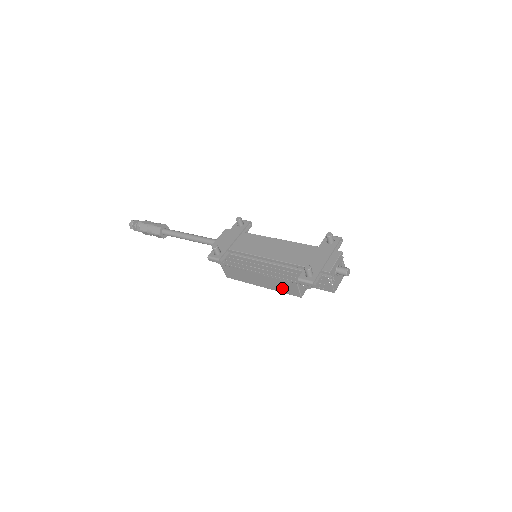
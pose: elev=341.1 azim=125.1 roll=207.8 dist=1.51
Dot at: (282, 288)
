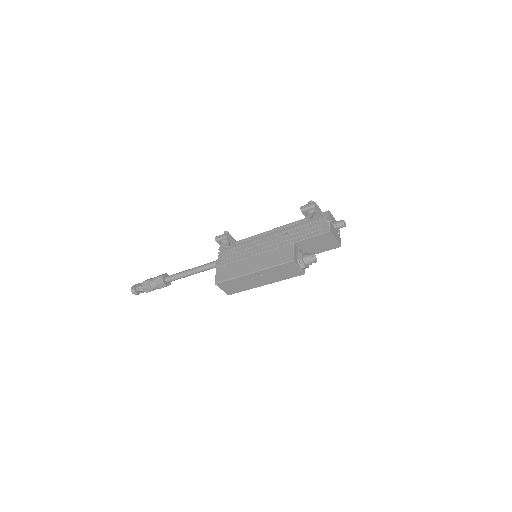
Dot at: (275, 259)
